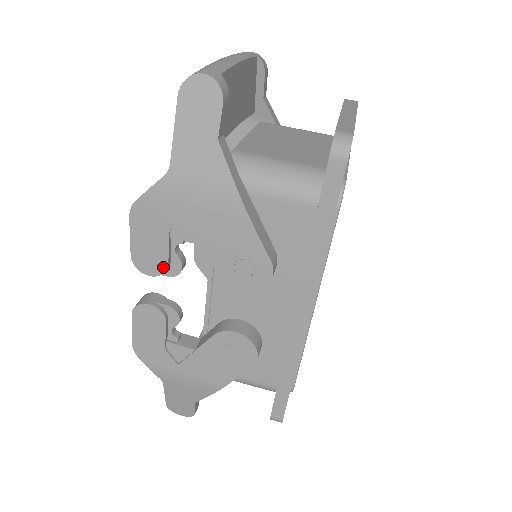
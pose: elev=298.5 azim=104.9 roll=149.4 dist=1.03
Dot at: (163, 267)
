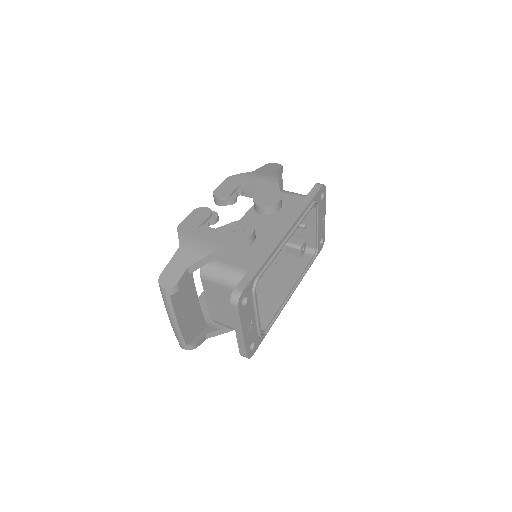
Dot at: (227, 195)
